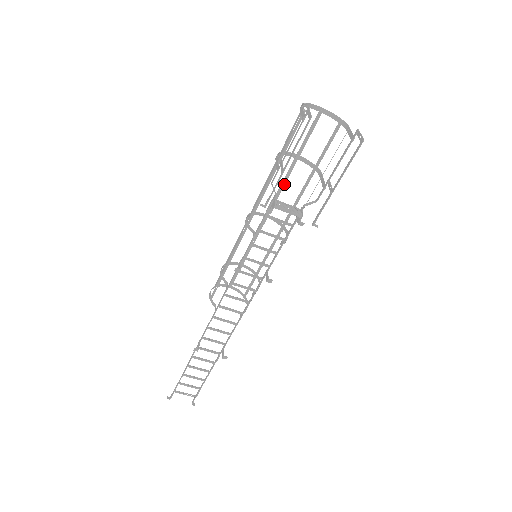
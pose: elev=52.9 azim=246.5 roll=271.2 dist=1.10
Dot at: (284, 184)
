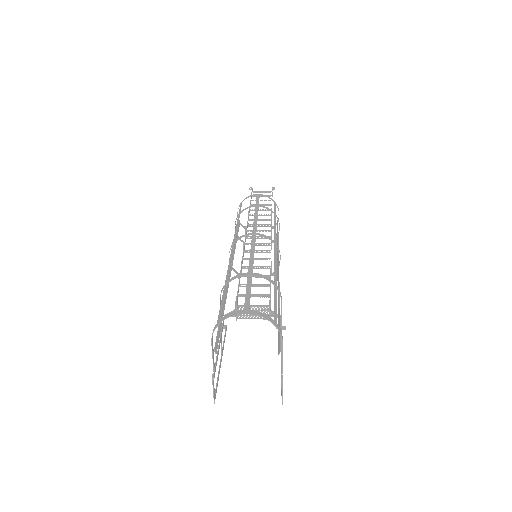
Dot at: (253, 255)
